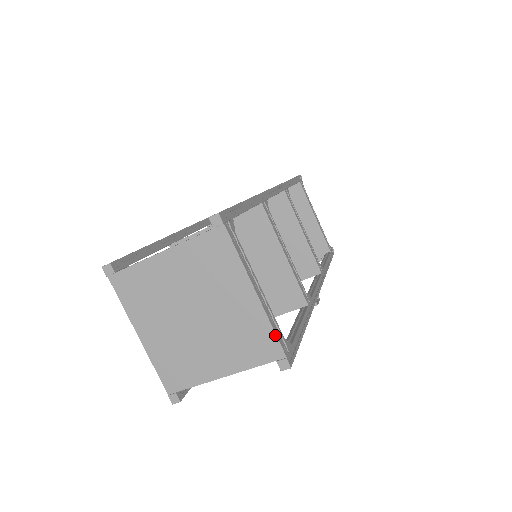
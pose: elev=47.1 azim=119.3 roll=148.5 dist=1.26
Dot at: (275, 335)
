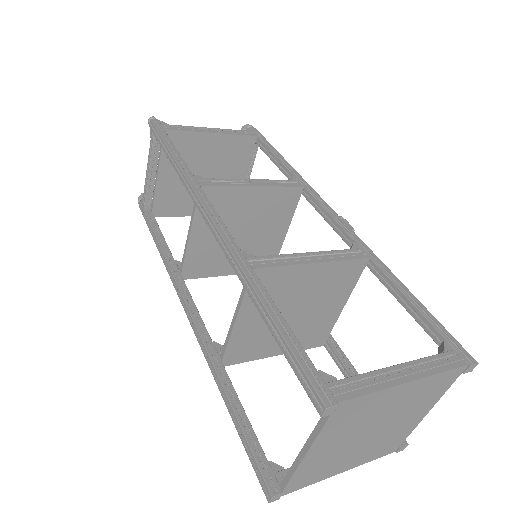
Dot at: (449, 371)
